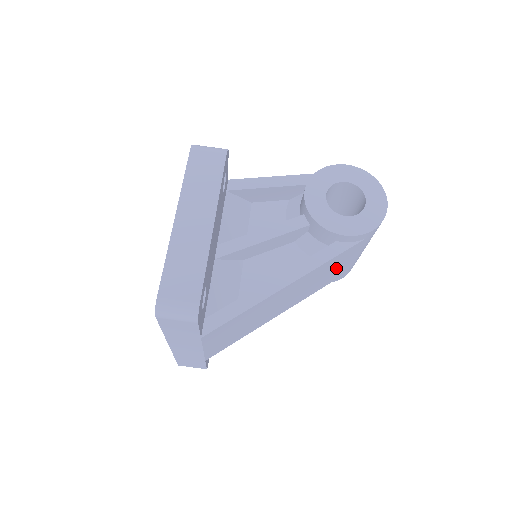
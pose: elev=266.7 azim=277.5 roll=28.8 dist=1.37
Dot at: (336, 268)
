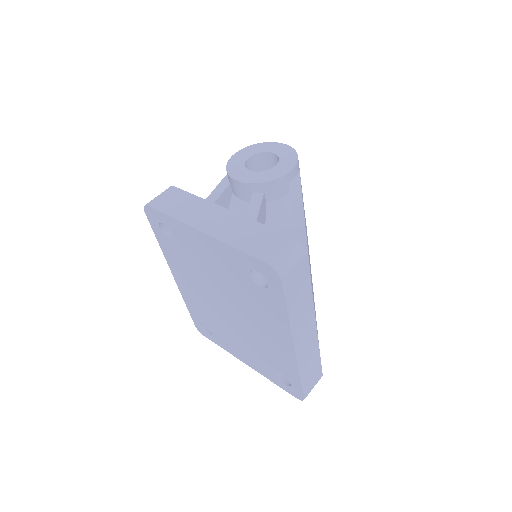
Dot at: (304, 211)
